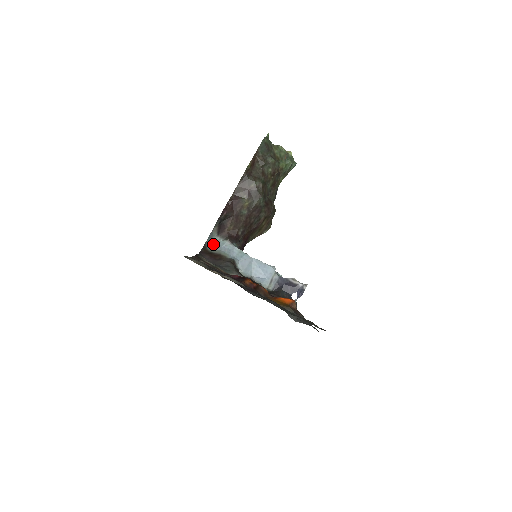
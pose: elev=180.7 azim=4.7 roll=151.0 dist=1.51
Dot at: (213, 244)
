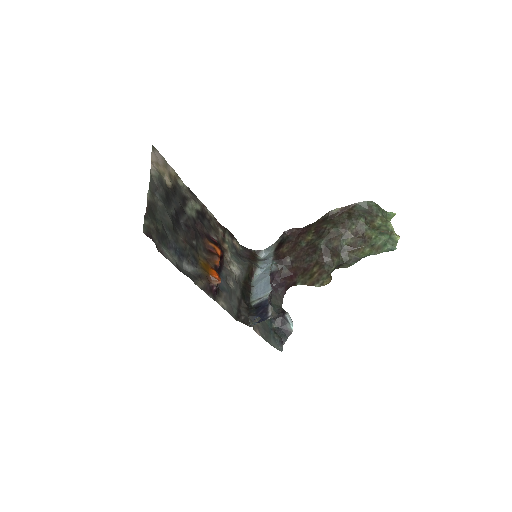
Dot at: (266, 256)
